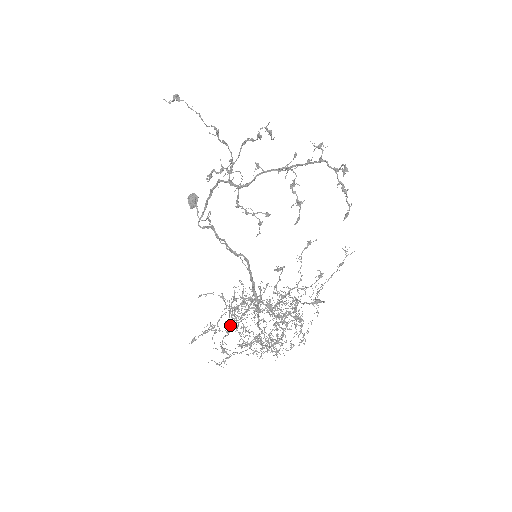
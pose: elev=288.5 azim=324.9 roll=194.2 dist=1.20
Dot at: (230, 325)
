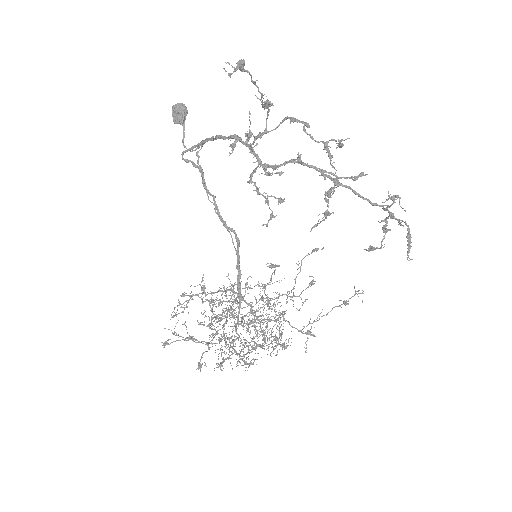
Dot at: (207, 326)
